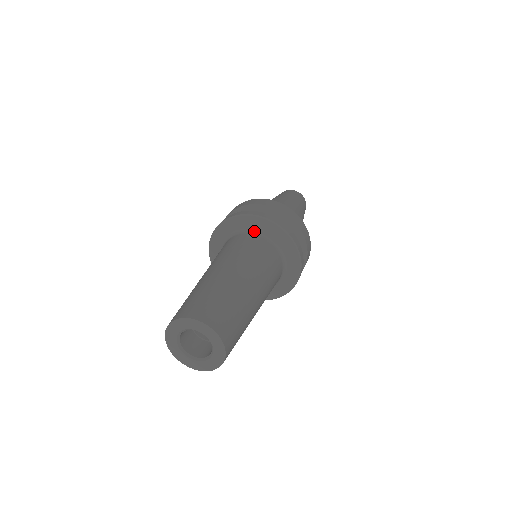
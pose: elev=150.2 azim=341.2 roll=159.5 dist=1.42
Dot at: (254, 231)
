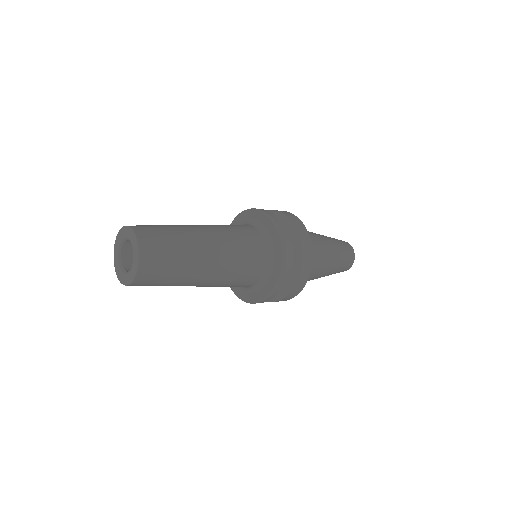
Dot at: (263, 232)
